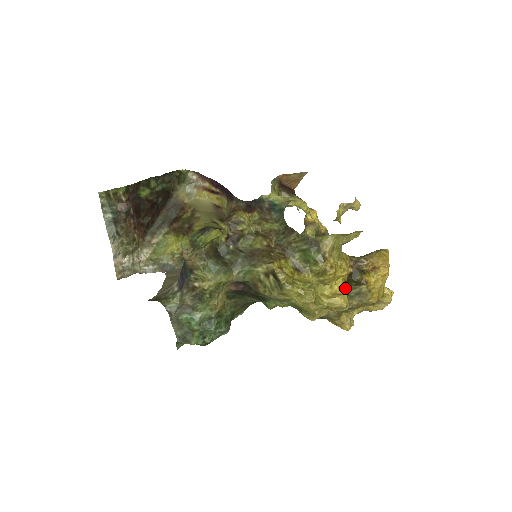
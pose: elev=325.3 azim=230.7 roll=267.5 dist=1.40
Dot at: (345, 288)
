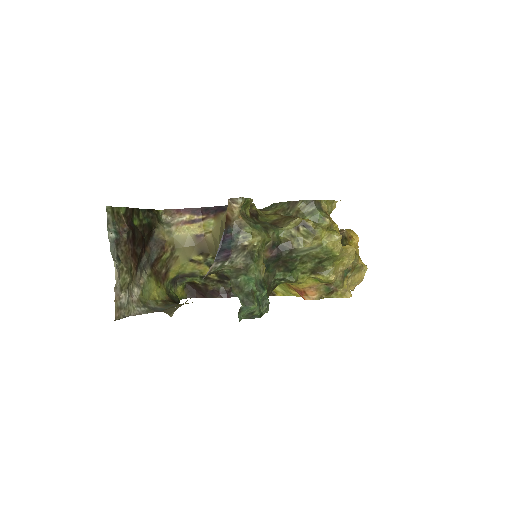
Dot at: occluded
